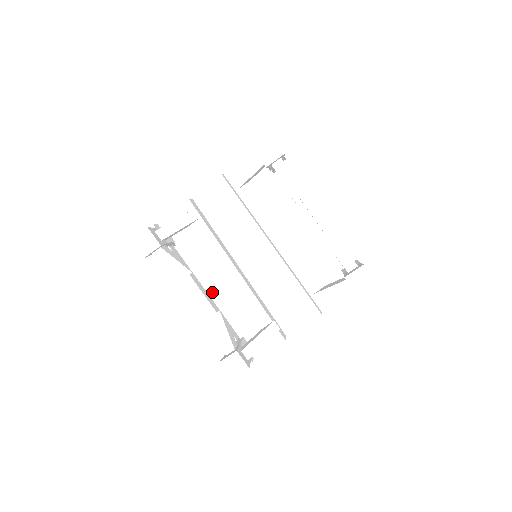
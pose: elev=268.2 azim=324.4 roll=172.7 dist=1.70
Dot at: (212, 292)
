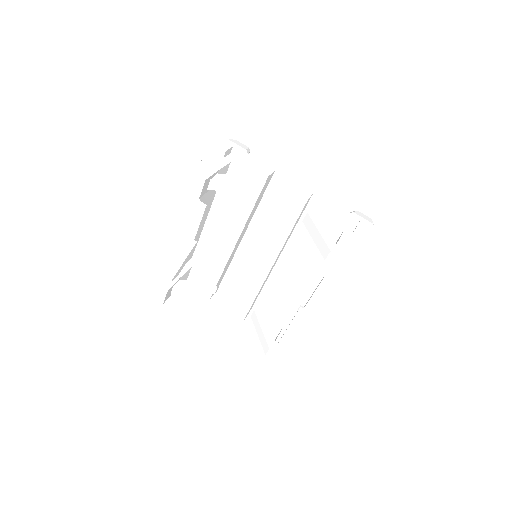
Dot at: (206, 230)
